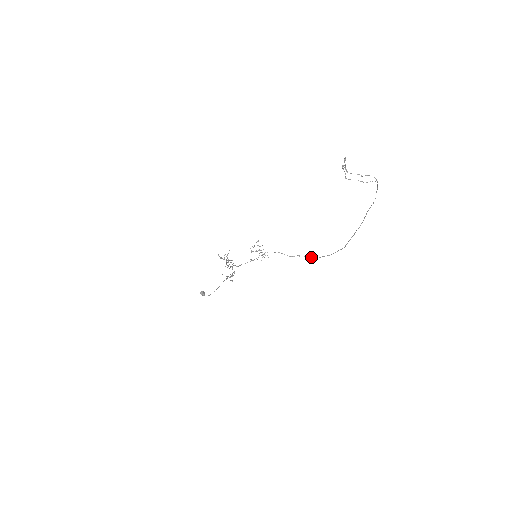
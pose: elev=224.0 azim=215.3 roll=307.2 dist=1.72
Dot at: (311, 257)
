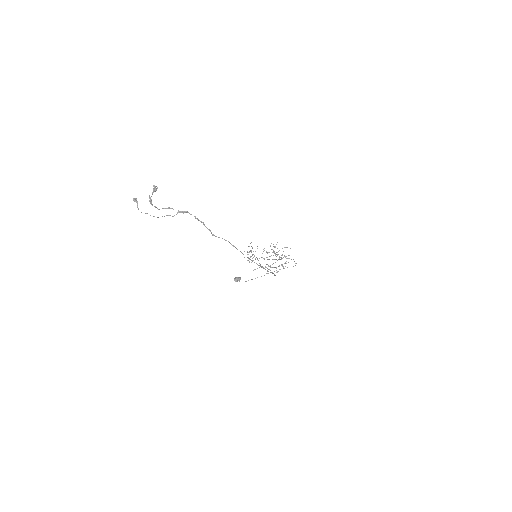
Dot at: occluded
